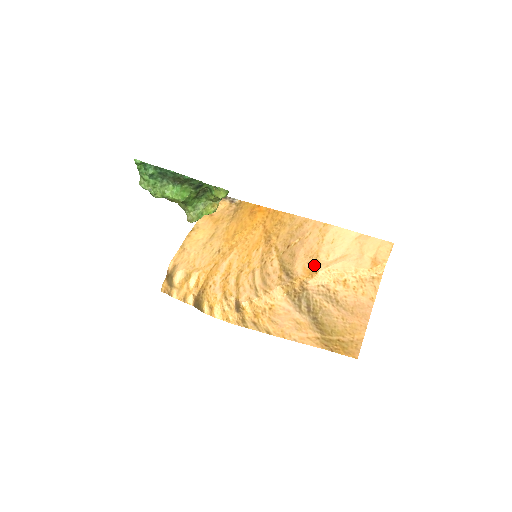
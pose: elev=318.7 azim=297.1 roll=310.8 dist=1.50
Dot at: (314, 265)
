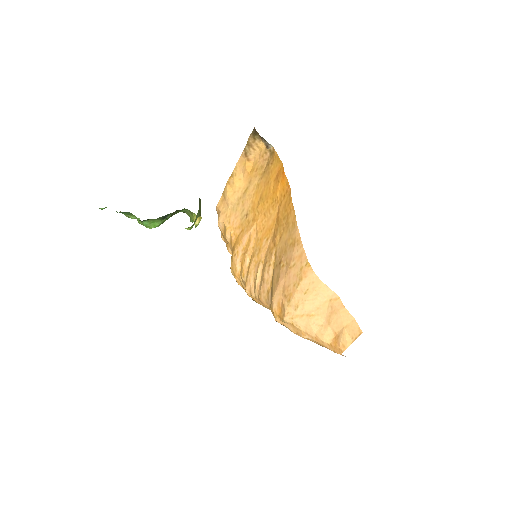
Dot at: (284, 309)
